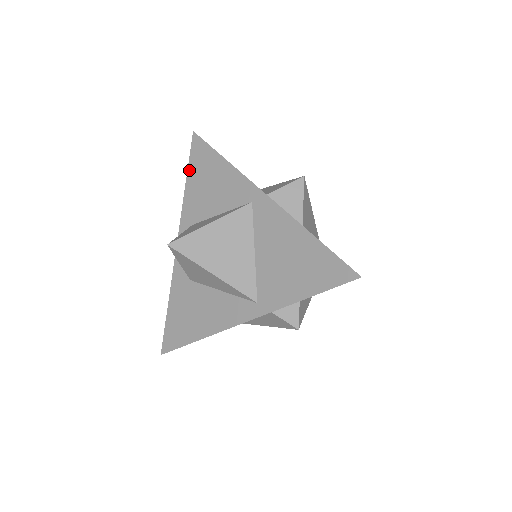
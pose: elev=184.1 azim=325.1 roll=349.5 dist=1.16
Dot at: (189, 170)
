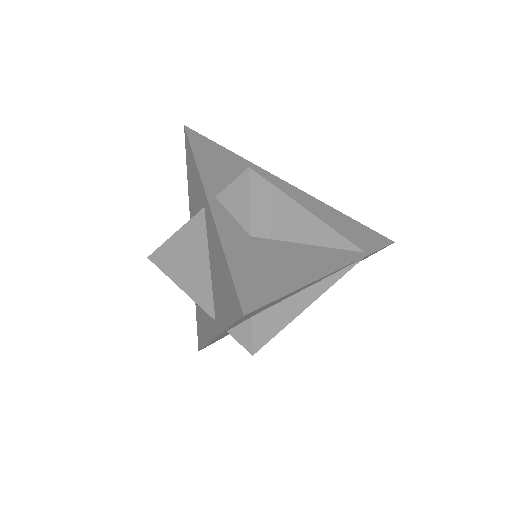
Dot at: (187, 168)
